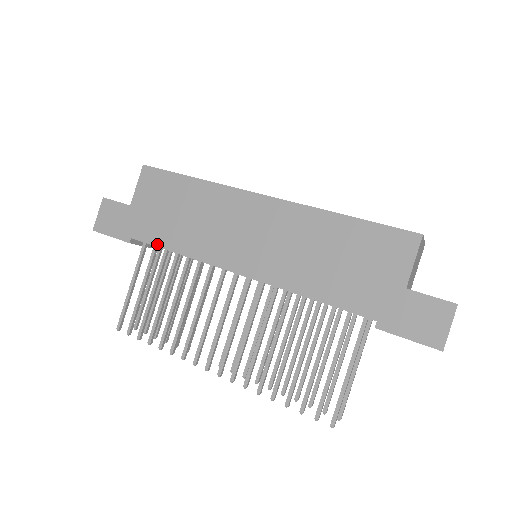
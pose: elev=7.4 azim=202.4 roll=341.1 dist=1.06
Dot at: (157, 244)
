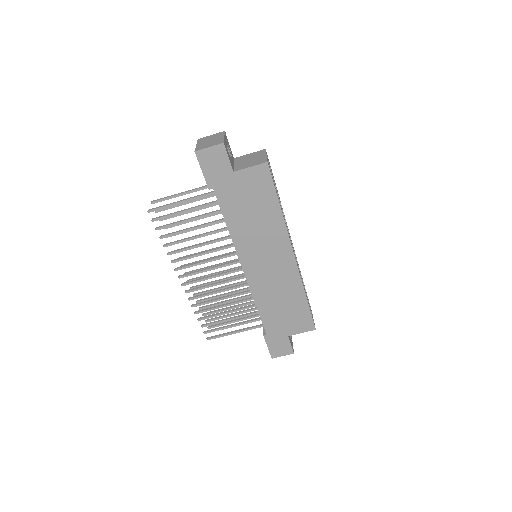
Dot at: (223, 211)
